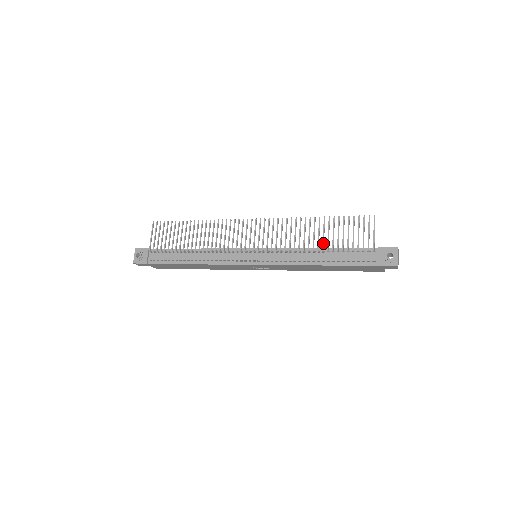
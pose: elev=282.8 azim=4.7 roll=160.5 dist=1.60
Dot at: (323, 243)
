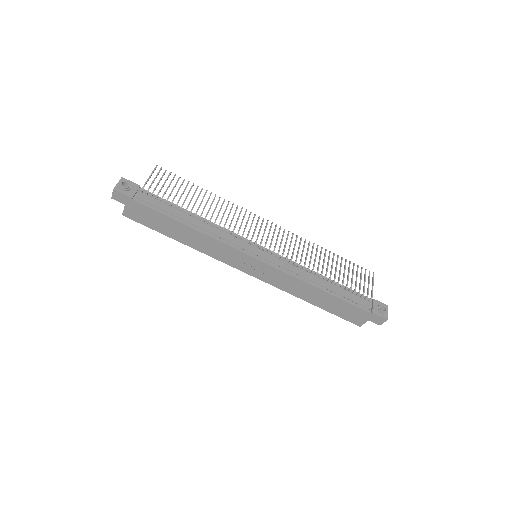
Dot at: (331, 272)
